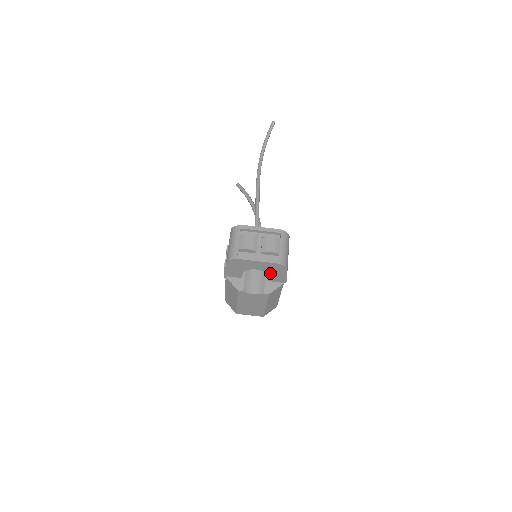
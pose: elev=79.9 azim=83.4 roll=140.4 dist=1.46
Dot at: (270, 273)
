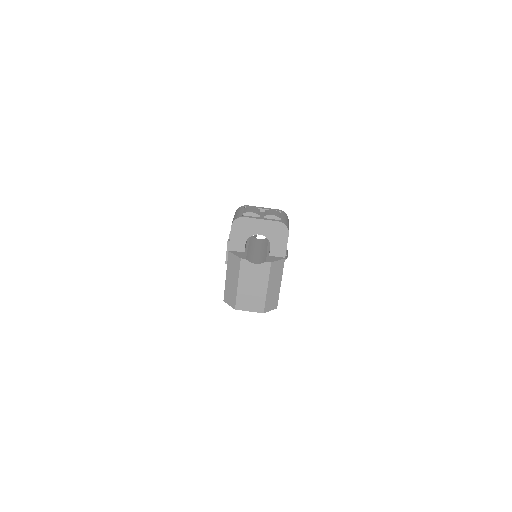
Dot at: (272, 240)
